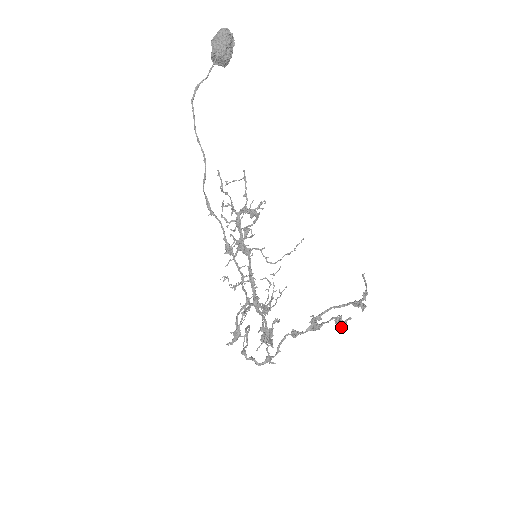
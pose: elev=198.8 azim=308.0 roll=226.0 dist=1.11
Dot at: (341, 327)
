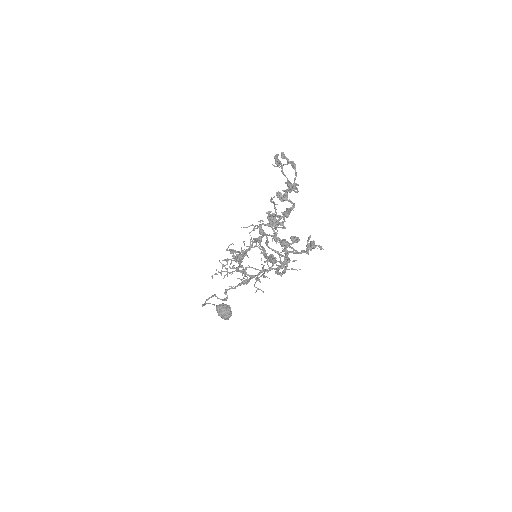
Dot at: (274, 156)
